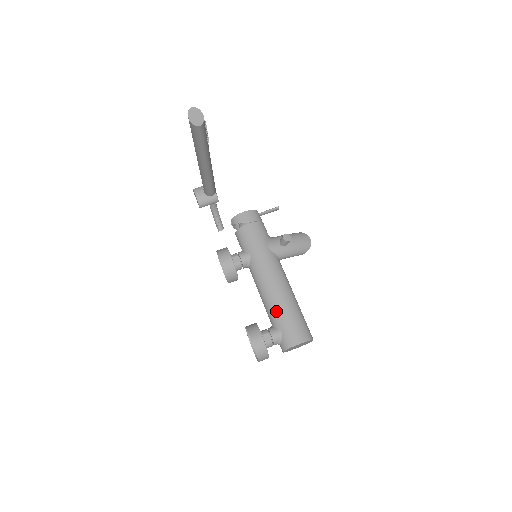
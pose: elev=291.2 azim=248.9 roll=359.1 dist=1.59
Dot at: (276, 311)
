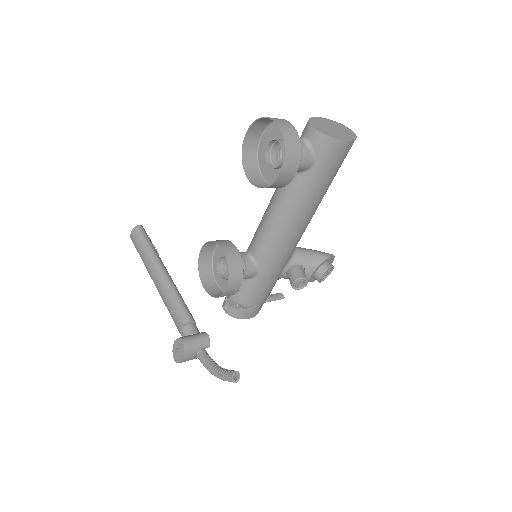
Dot at: occluded
